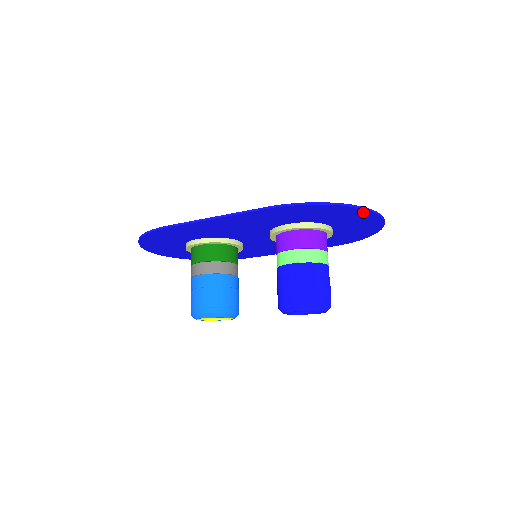
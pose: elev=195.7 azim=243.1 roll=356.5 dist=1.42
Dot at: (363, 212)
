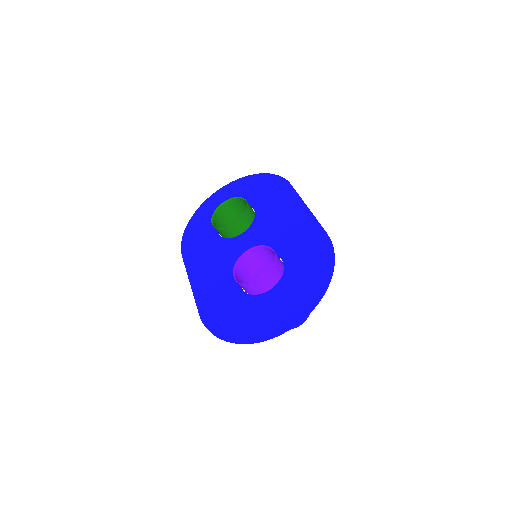
Dot at: (260, 336)
